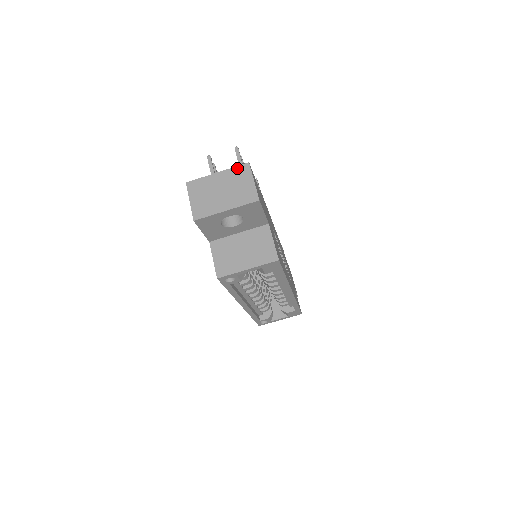
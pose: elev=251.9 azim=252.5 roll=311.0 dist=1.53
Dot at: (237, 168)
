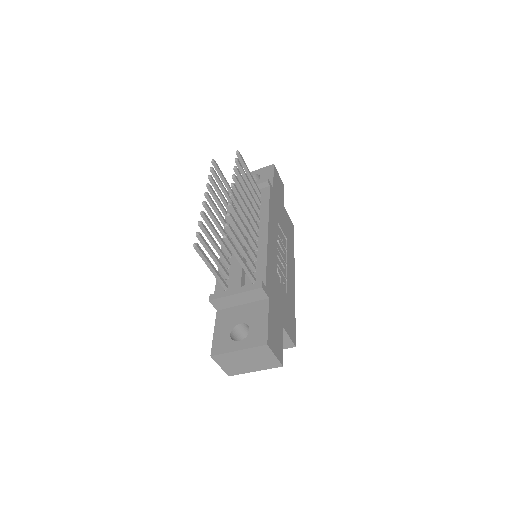
Dot at: (257, 348)
